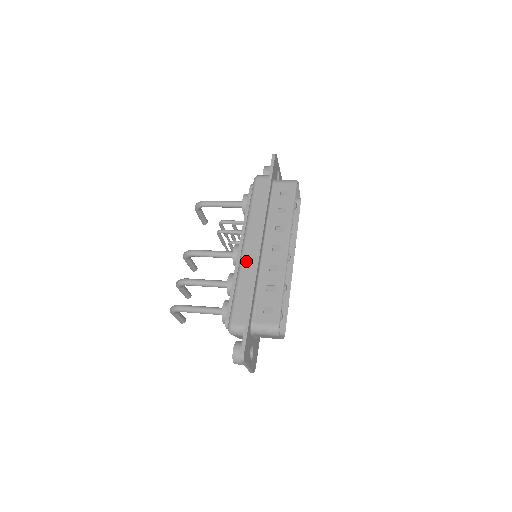
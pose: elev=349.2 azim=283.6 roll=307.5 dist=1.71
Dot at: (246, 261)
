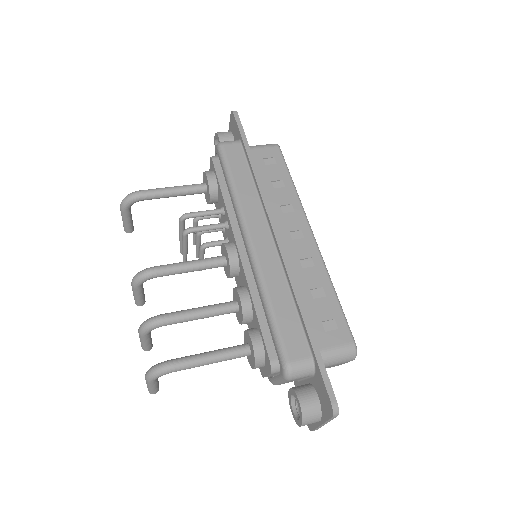
Dot at: (265, 261)
